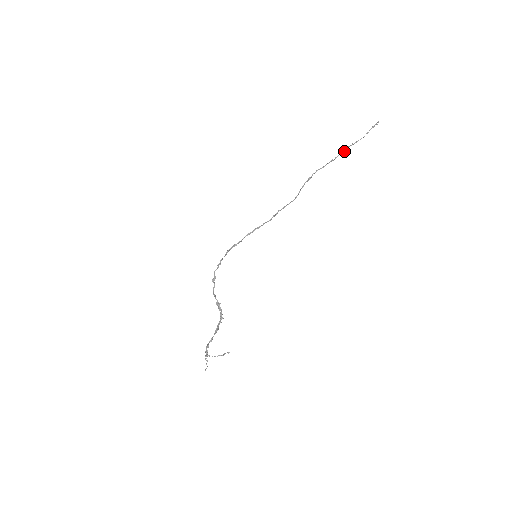
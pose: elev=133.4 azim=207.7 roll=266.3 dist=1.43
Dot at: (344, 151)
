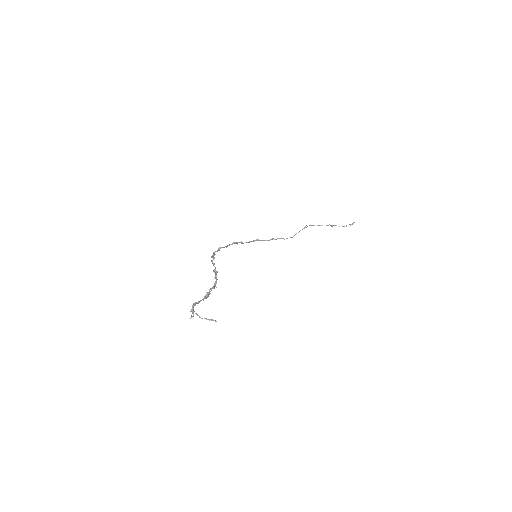
Dot at: (331, 226)
